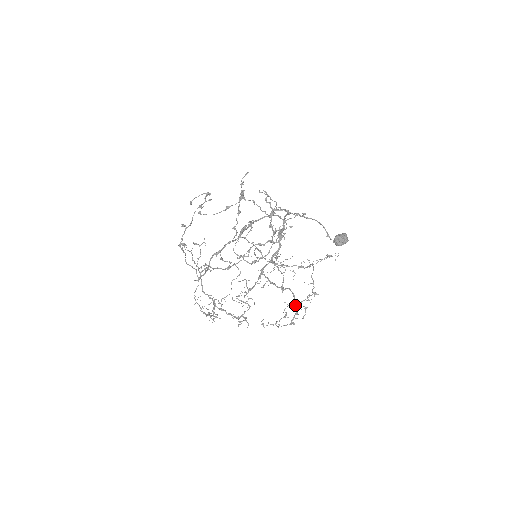
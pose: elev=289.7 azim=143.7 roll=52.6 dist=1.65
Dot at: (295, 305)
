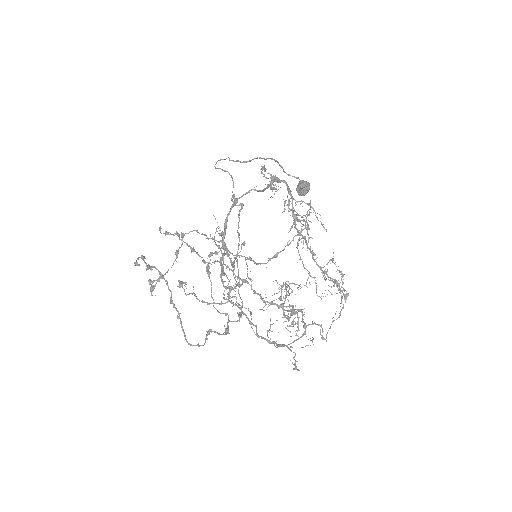
Dot at: (329, 277)
